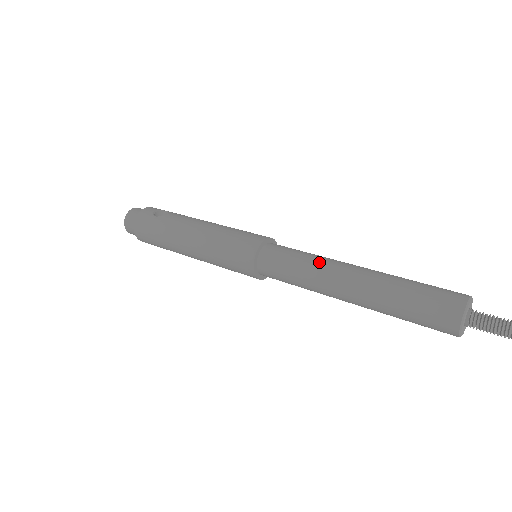
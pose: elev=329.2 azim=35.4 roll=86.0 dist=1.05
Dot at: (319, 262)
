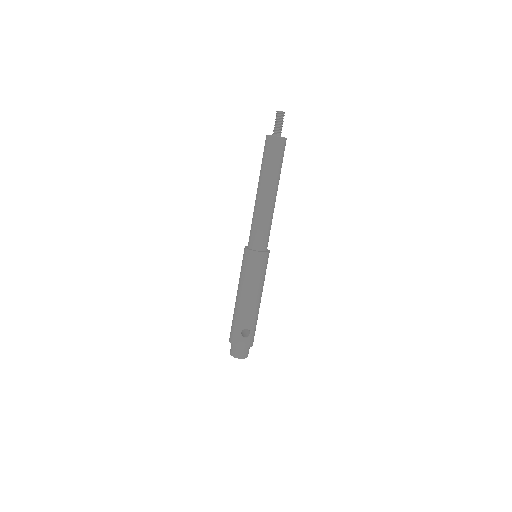
Dot at: occluded
